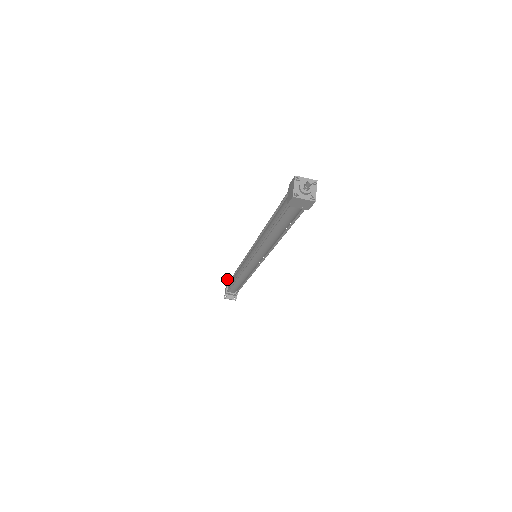
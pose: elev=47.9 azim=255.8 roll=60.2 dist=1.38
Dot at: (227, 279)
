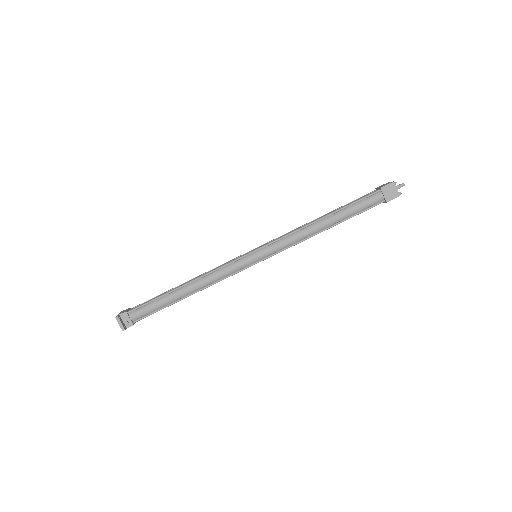
Dot at: occluded
